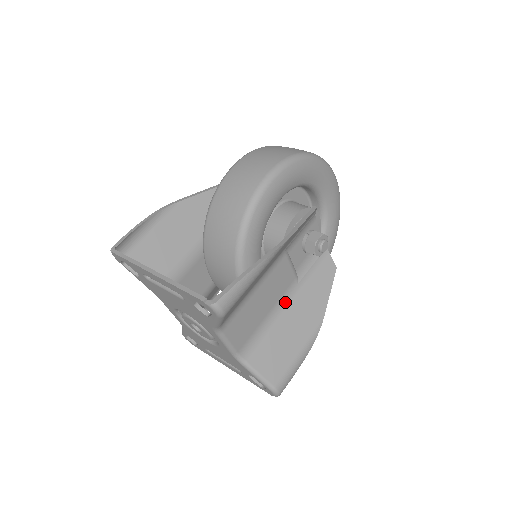
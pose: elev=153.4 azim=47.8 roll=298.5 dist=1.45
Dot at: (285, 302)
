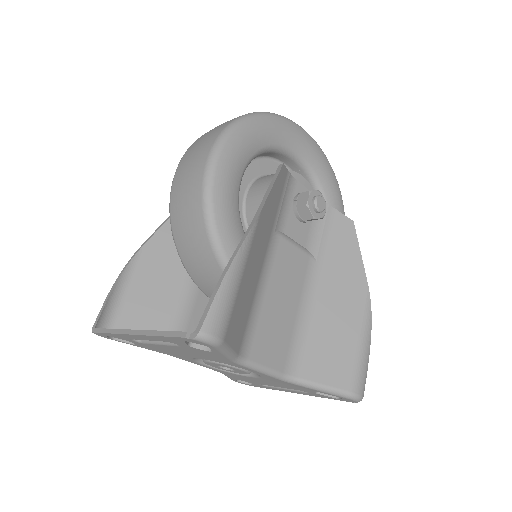
Dot at: (312, 289)
